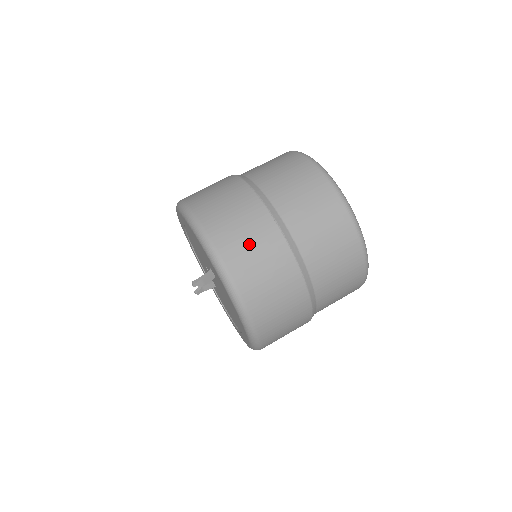
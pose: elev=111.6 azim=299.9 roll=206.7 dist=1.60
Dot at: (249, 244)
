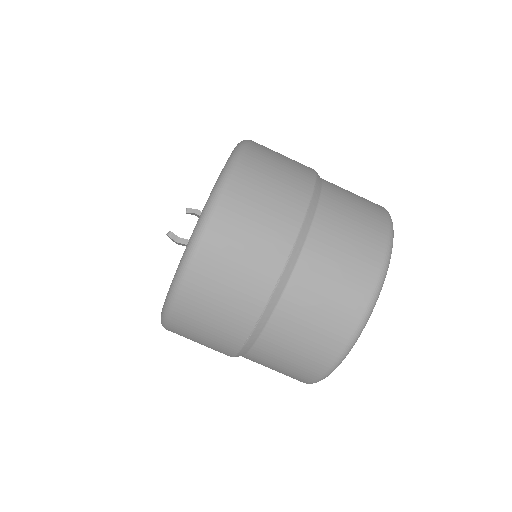
Dot at: (219, 300)
